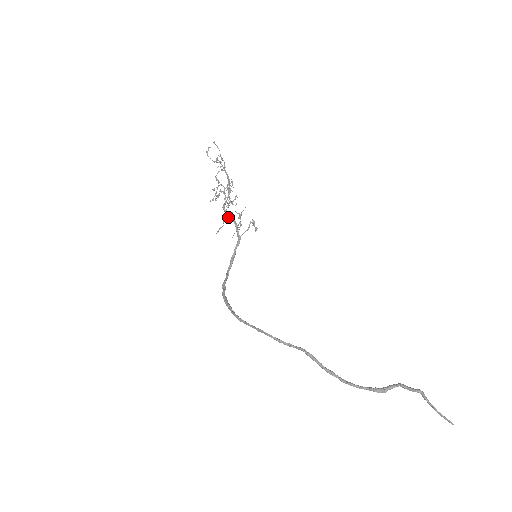
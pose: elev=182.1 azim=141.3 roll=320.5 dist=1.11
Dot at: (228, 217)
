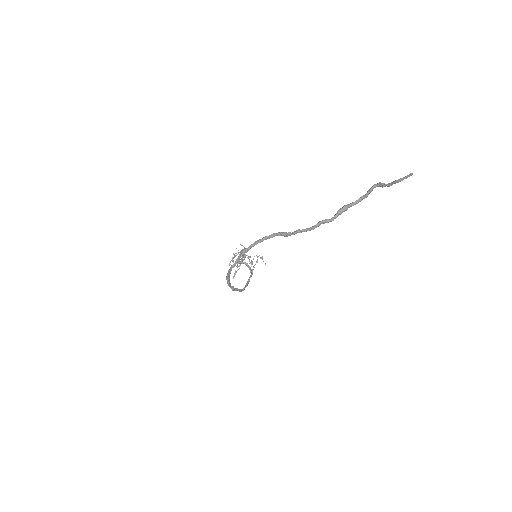
Dot at: (241, 263)
